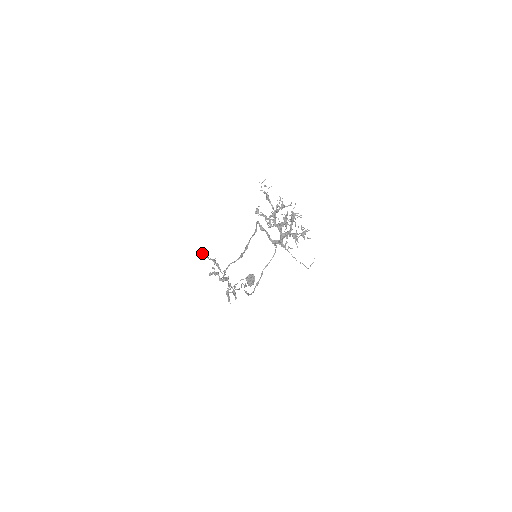
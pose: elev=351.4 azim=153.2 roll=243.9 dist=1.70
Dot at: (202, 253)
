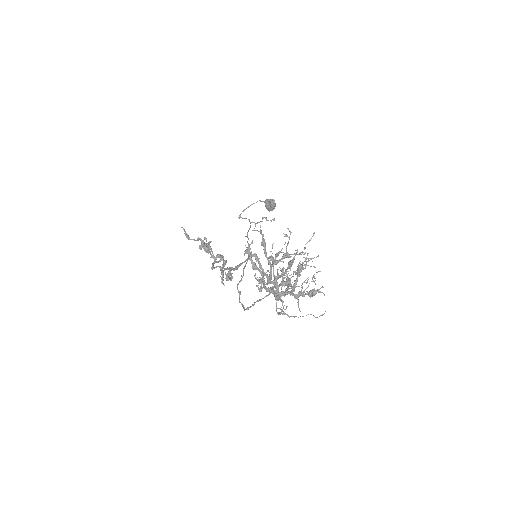
Dot at: (186, 233)
